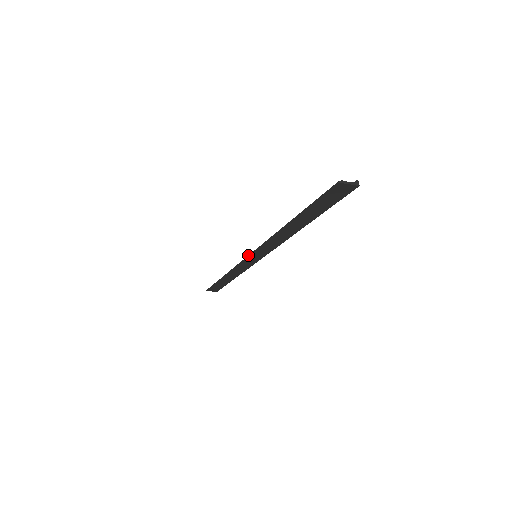
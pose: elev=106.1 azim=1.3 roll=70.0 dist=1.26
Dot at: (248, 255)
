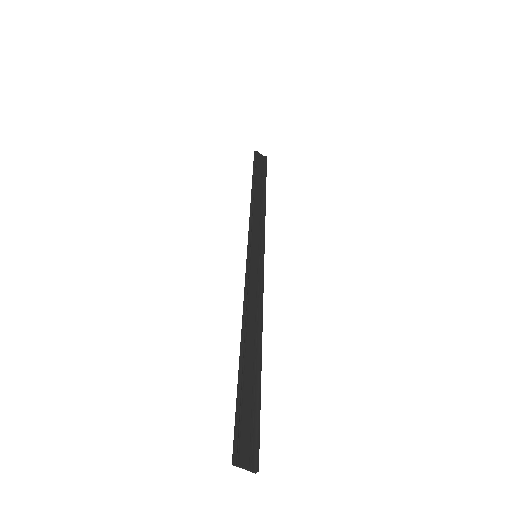
Dot at: (247, 252)
